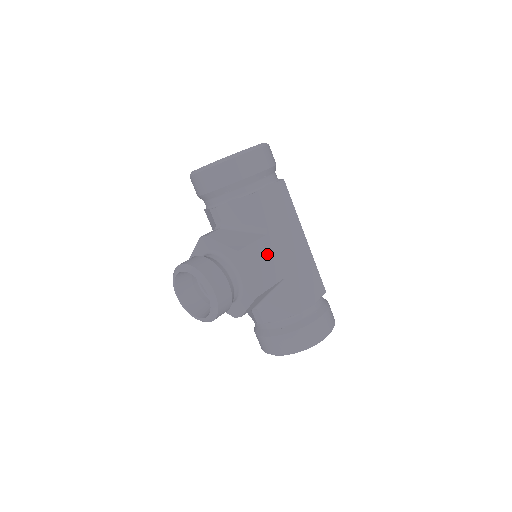
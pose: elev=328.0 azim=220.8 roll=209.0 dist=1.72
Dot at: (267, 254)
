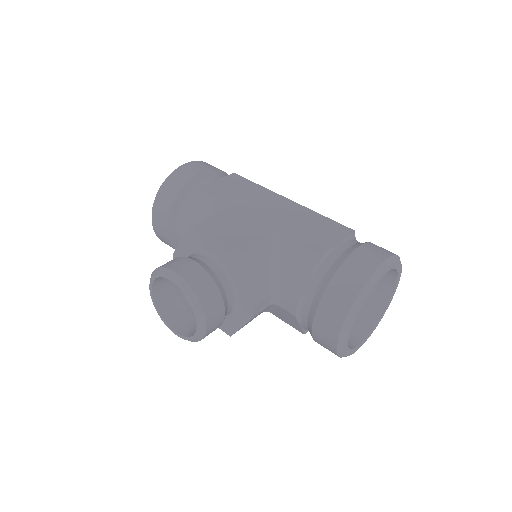
Dot at: (236, 221)
